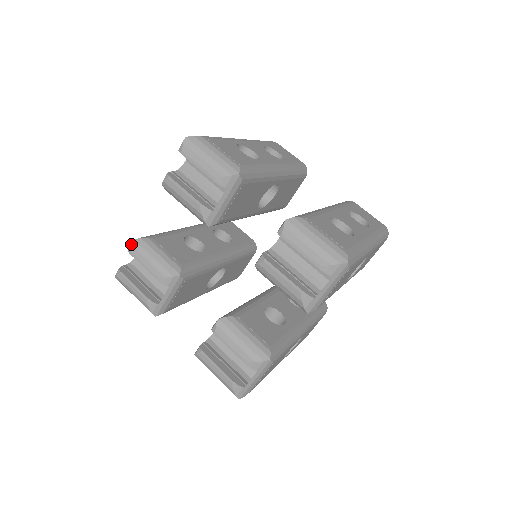
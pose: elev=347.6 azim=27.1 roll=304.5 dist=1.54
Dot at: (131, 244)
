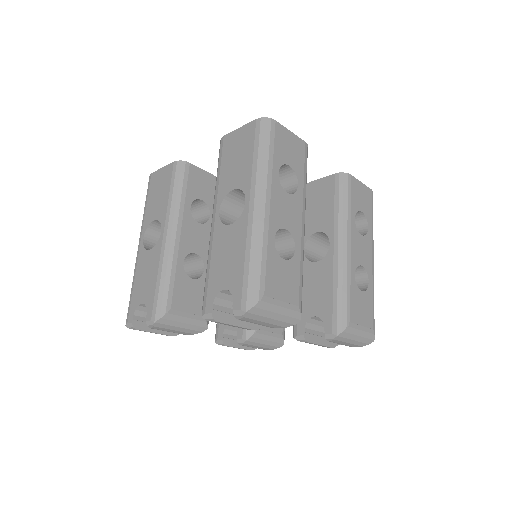
Dot at: (152, 326)
